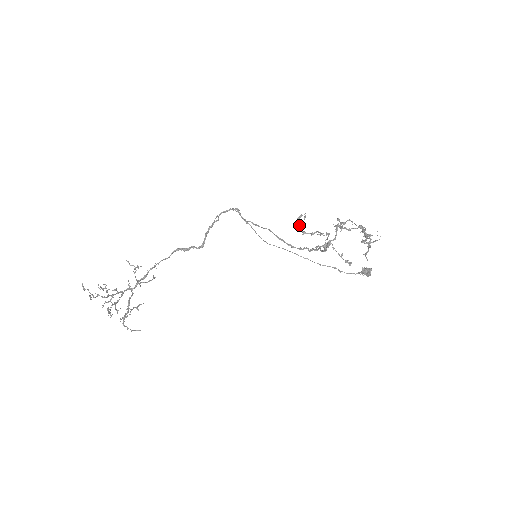
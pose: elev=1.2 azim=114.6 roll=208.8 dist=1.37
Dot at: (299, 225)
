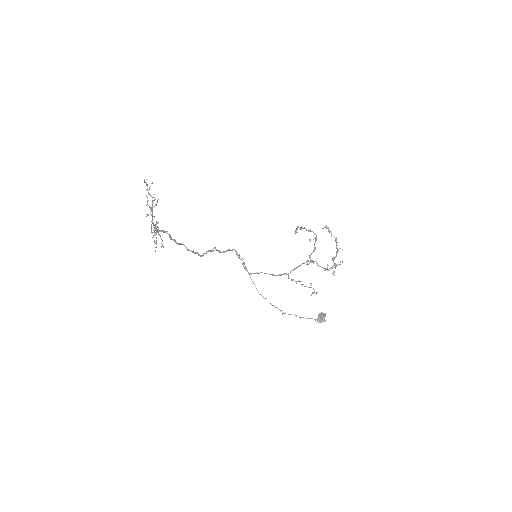
Dot at: (300, 227)
